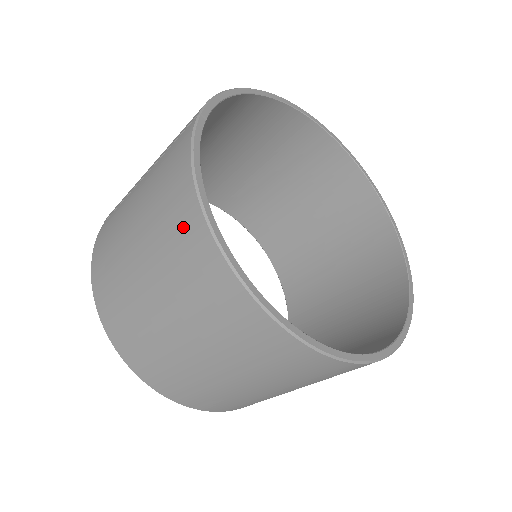
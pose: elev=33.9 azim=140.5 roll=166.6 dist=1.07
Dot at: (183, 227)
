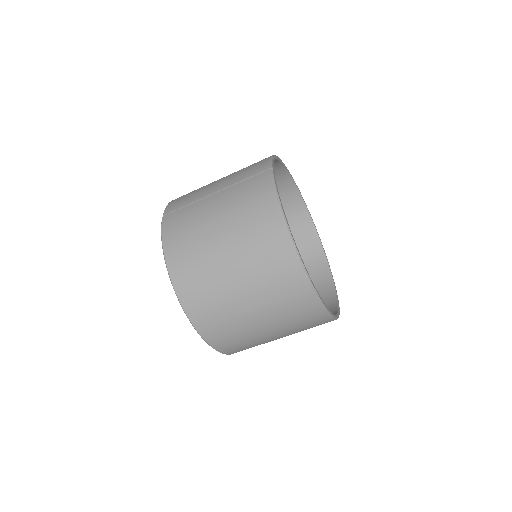
Dot at: (268, 228)
